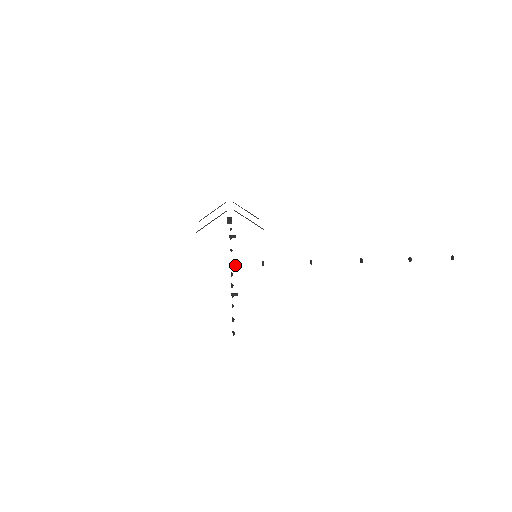
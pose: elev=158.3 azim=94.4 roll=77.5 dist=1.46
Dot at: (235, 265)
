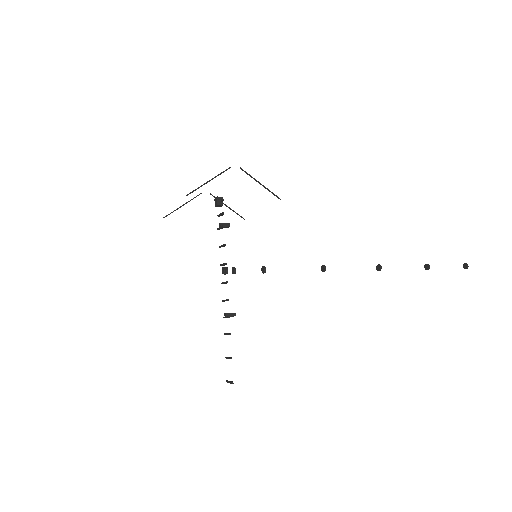
Dot at: (227, 270)
